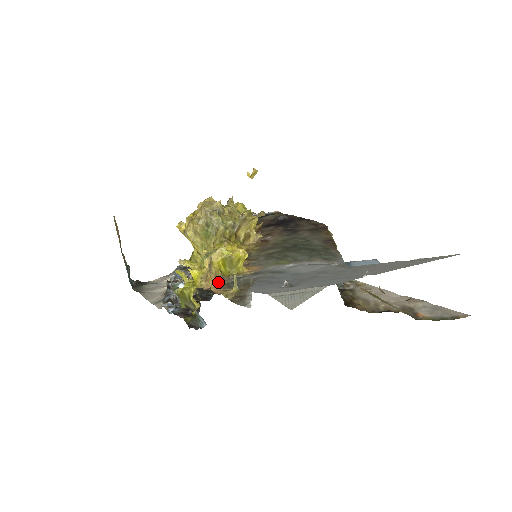
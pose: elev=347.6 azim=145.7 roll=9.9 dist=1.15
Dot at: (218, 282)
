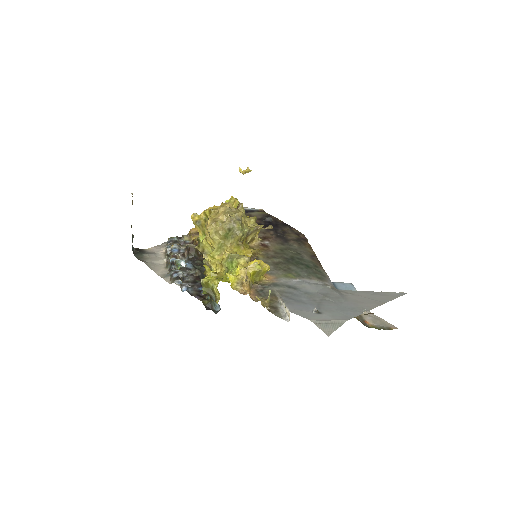
Dot at: (250, 288)
